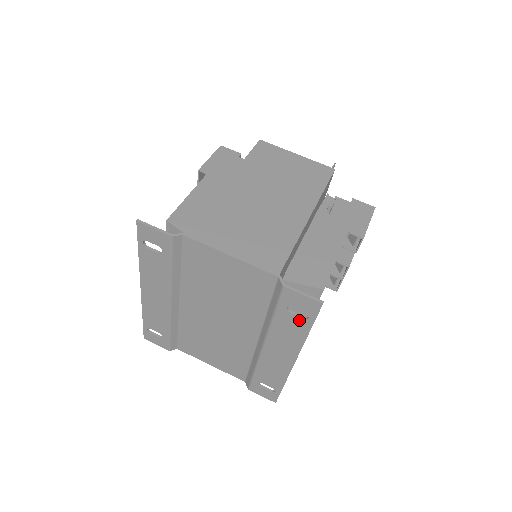
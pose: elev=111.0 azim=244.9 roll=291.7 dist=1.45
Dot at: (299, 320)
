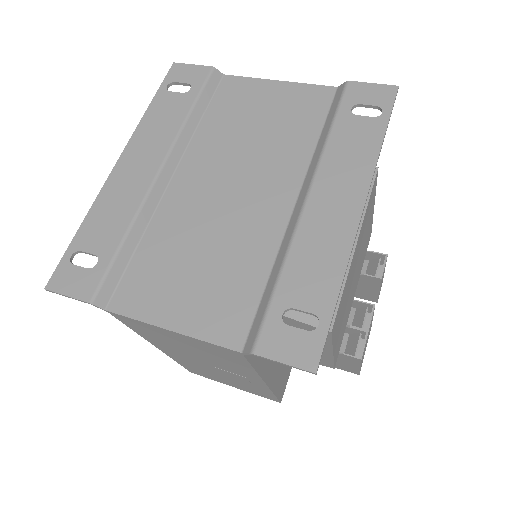
Dot at: (368, 122)
